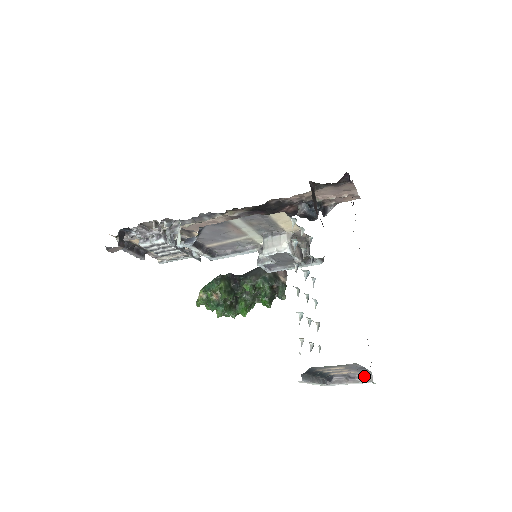
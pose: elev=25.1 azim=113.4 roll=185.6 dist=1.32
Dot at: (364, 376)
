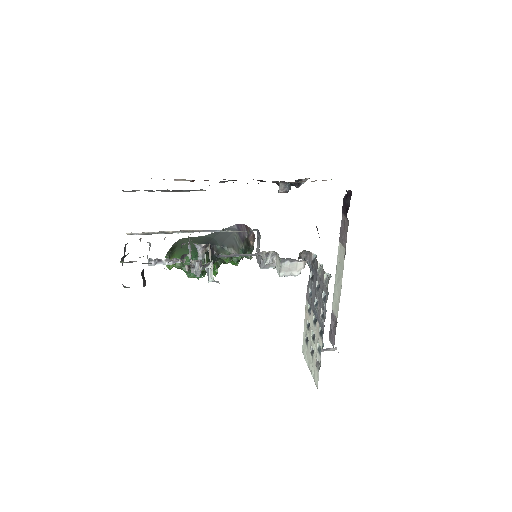
Dot at: (332, 348)
